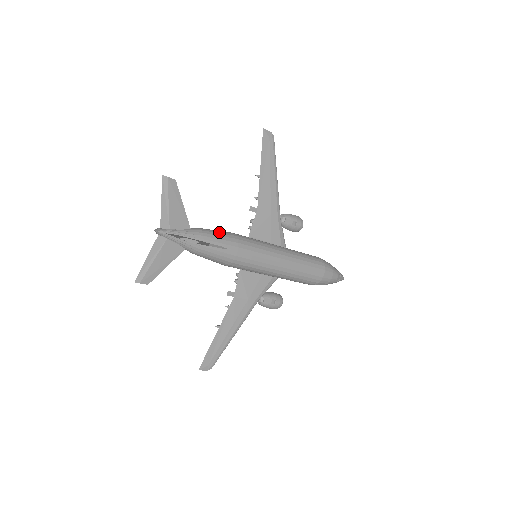
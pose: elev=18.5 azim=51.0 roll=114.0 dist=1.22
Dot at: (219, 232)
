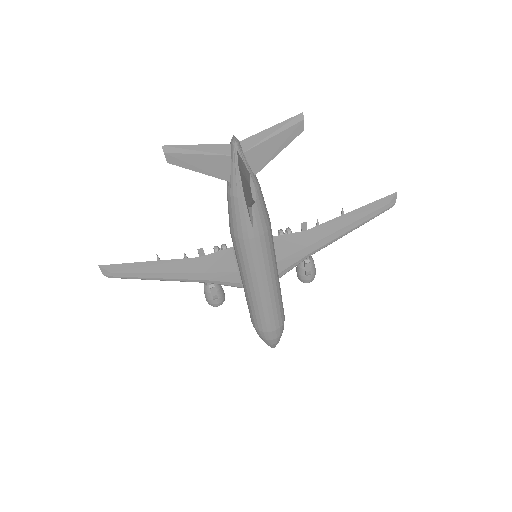
Dot at: (265, 207)
